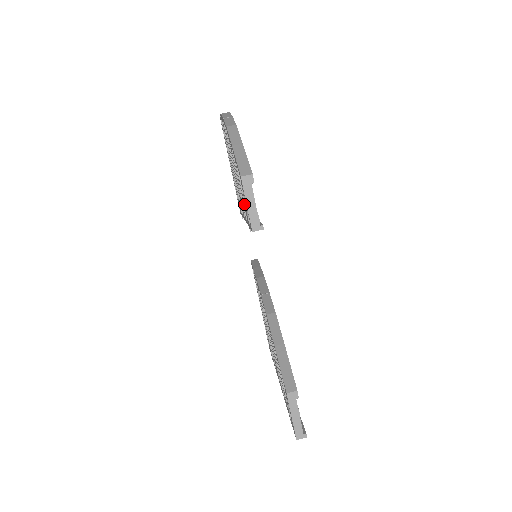
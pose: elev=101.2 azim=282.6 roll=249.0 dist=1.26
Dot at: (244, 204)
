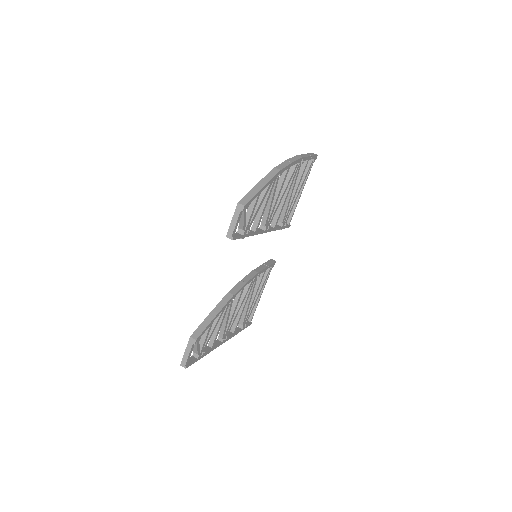
Dot at: occluded
